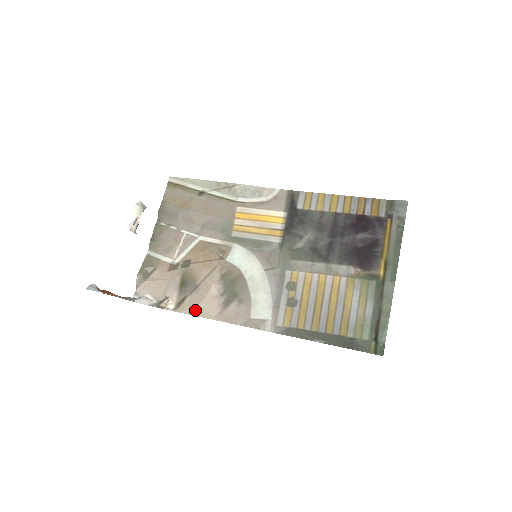
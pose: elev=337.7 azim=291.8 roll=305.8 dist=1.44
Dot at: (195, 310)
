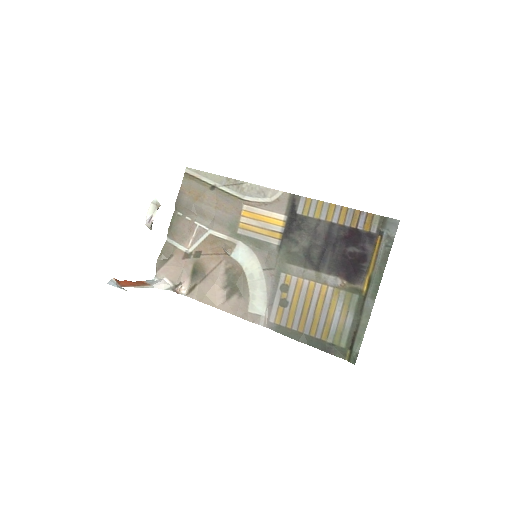
Dot at: (203, 298)
